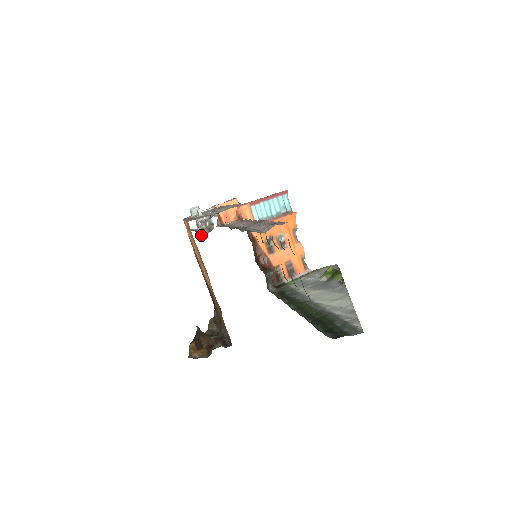
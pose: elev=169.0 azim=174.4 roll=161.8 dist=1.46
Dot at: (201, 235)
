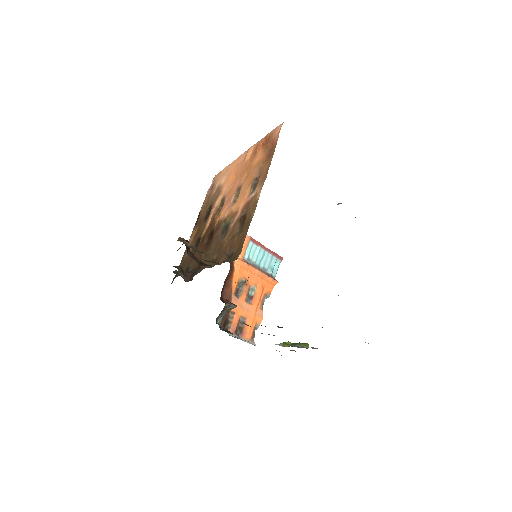
Dot at: occluded
